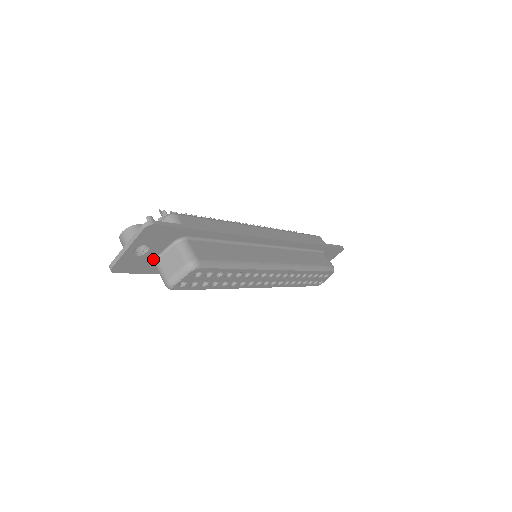
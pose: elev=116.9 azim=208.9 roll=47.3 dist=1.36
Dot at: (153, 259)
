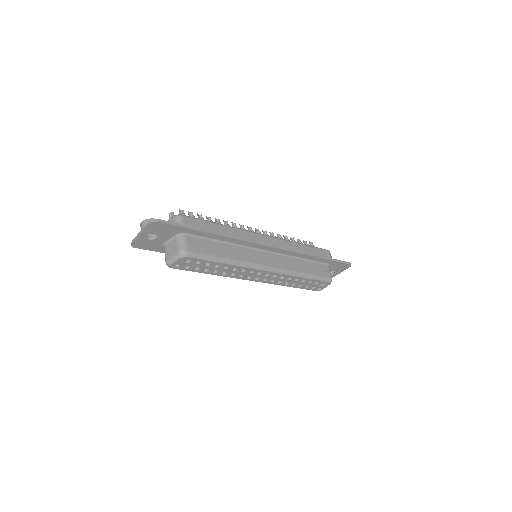
Dot at: (163, 244)
